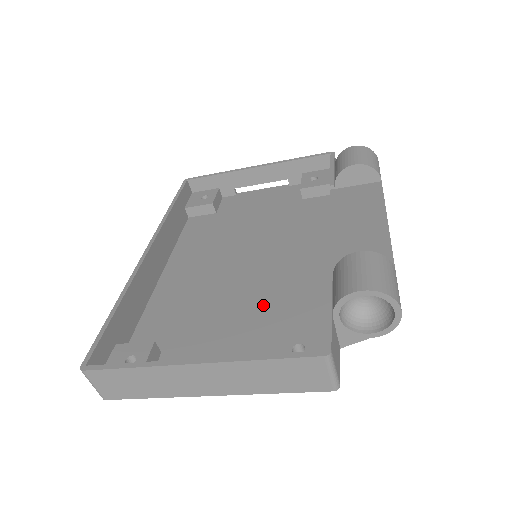
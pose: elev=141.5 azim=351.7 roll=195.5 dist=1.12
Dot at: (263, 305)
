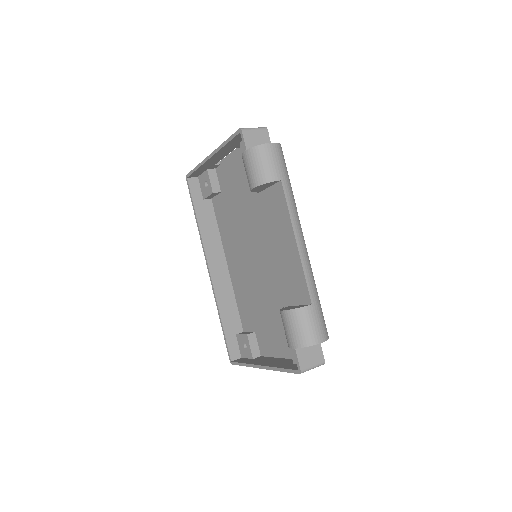
Dot at: (277, 299)
